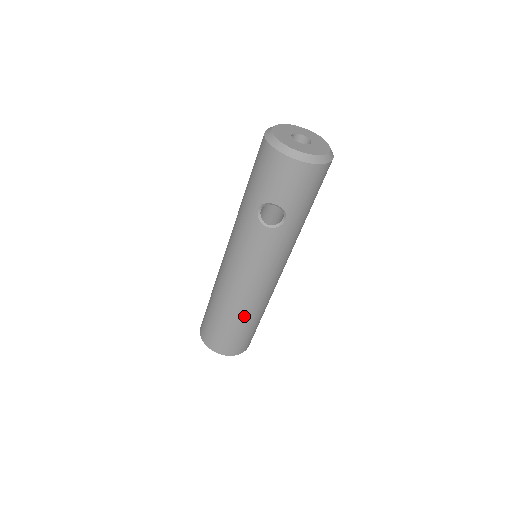
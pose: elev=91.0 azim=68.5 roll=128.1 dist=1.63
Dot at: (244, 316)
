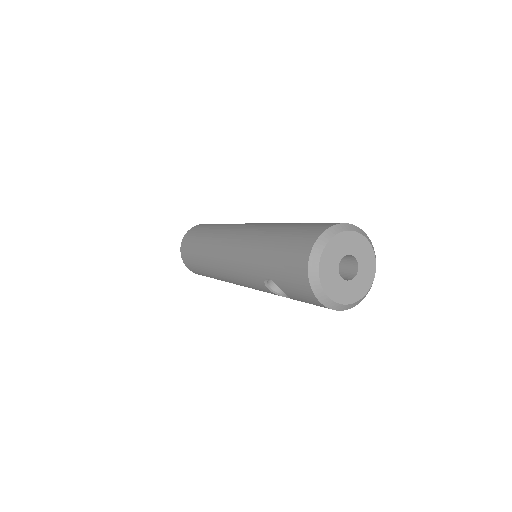
Dot at: (221, 280)
